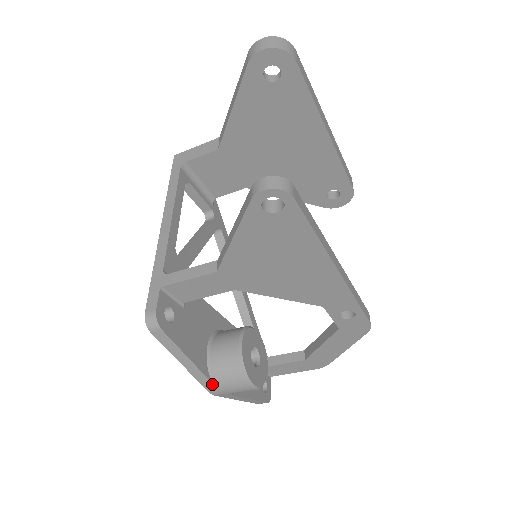
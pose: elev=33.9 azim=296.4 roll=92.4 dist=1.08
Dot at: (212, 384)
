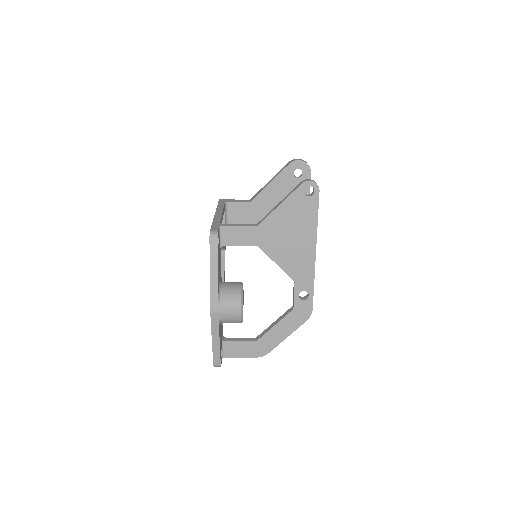
Dot at: (217, 300)
